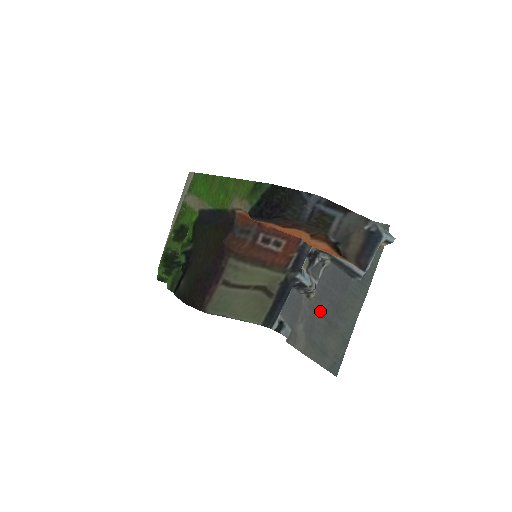
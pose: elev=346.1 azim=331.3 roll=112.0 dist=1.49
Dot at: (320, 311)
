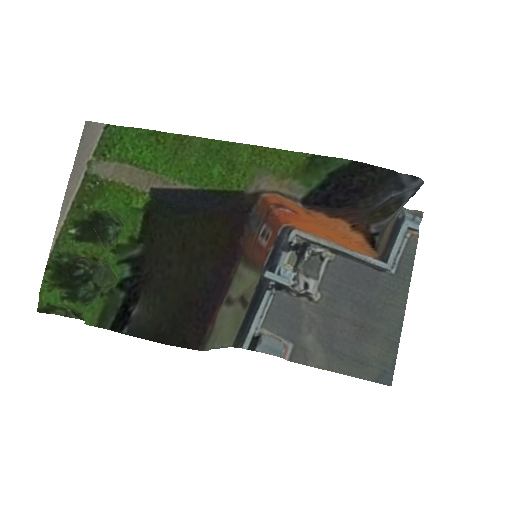
Dot at: (340, 315)
